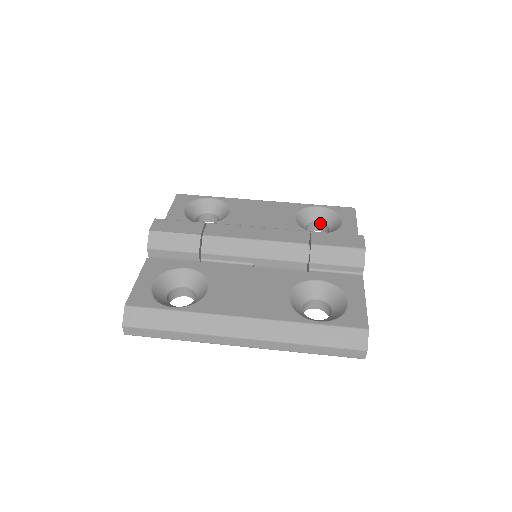
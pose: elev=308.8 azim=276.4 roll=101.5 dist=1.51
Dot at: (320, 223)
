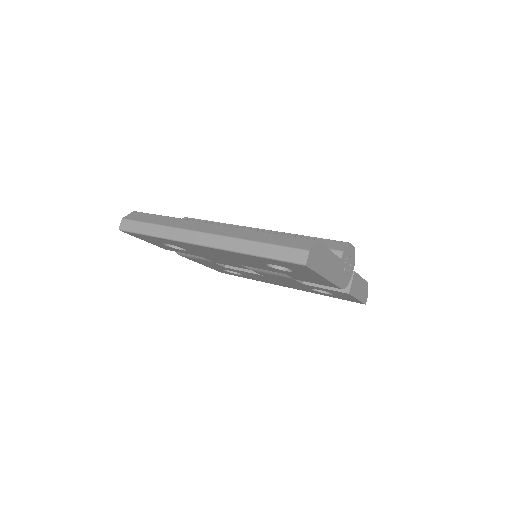
Dot at: occluded
